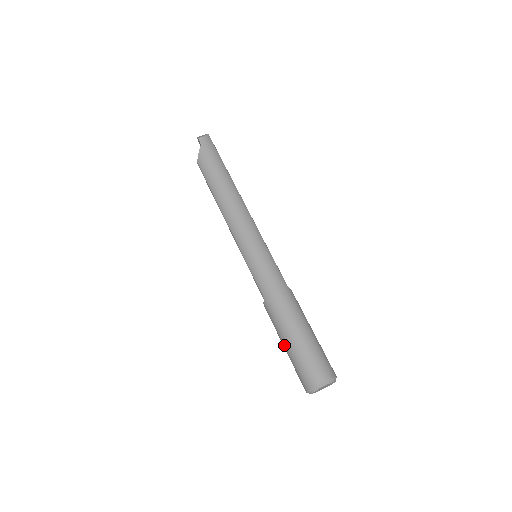
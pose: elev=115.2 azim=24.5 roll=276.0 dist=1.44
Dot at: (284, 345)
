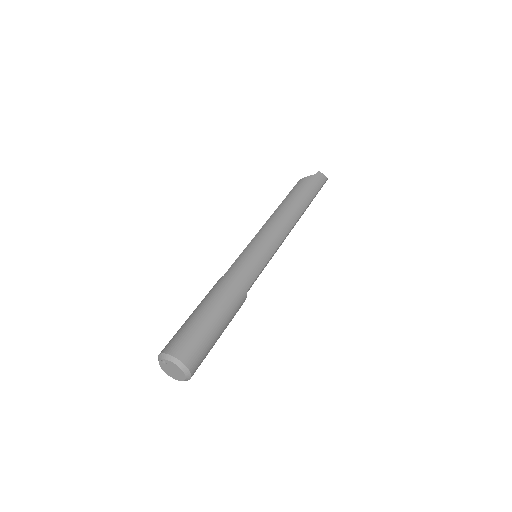
Dot at: (191, 314)
